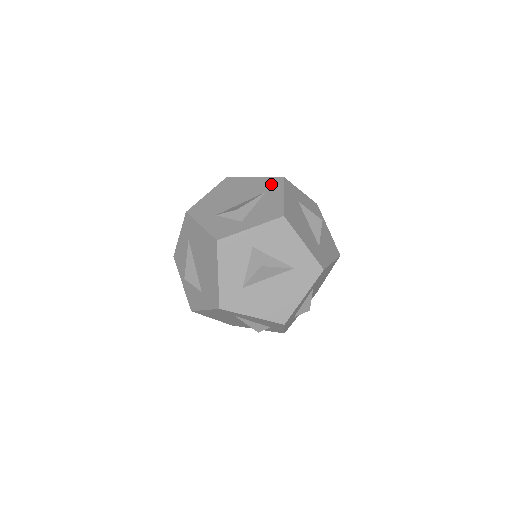
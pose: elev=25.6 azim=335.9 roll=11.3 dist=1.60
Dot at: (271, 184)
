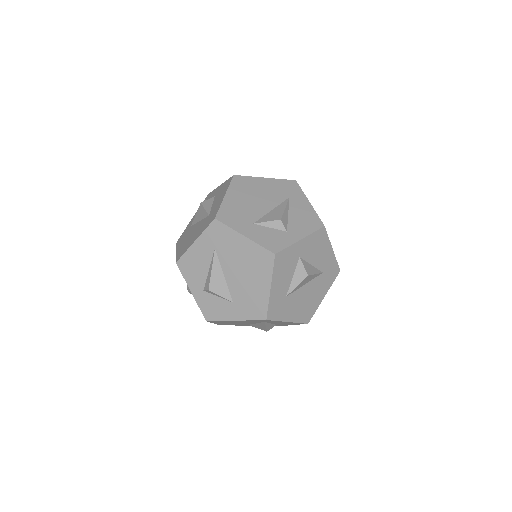
Dot at: (289, 188)
